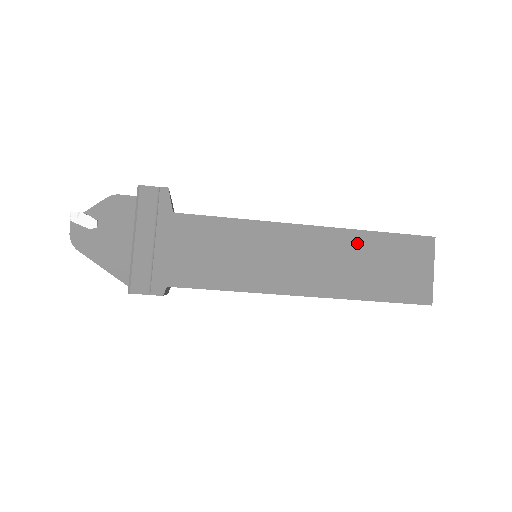
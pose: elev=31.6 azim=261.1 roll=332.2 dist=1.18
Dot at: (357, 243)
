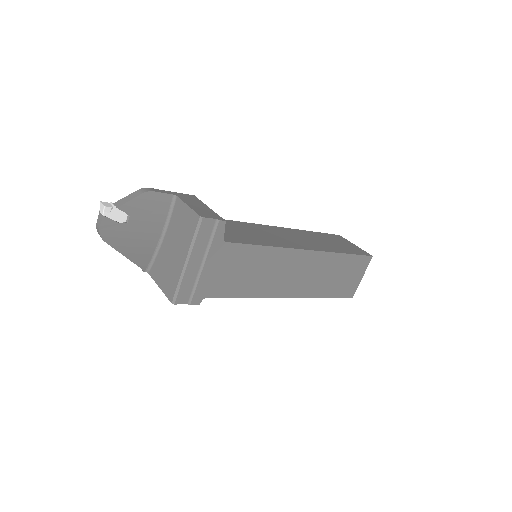
Dot at: (331, 261)
